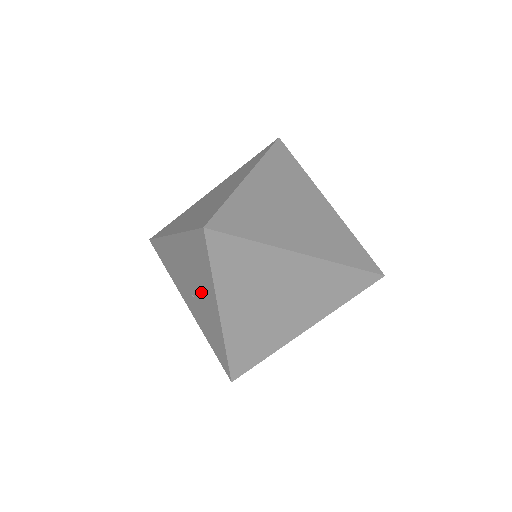
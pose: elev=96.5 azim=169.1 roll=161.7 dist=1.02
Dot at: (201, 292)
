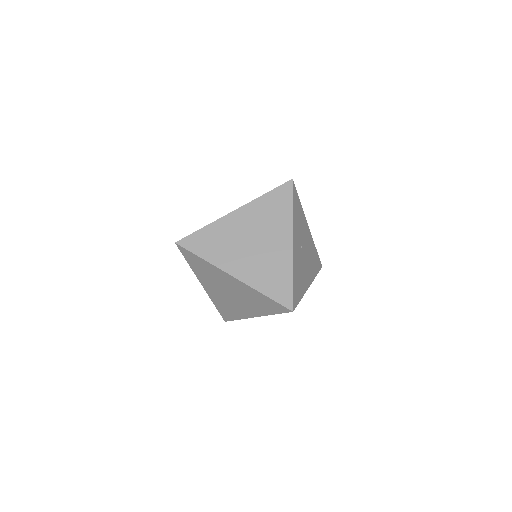
Dot at: occluded
